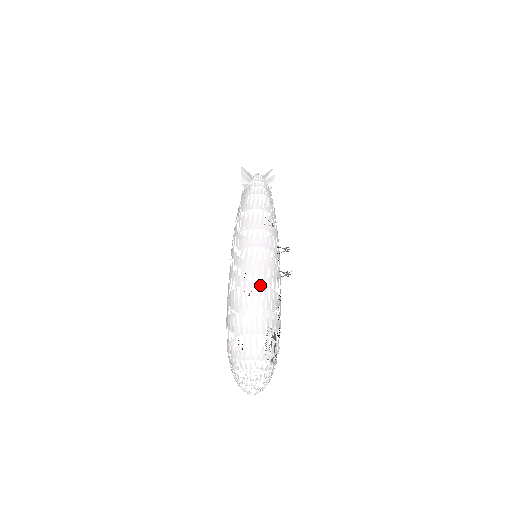
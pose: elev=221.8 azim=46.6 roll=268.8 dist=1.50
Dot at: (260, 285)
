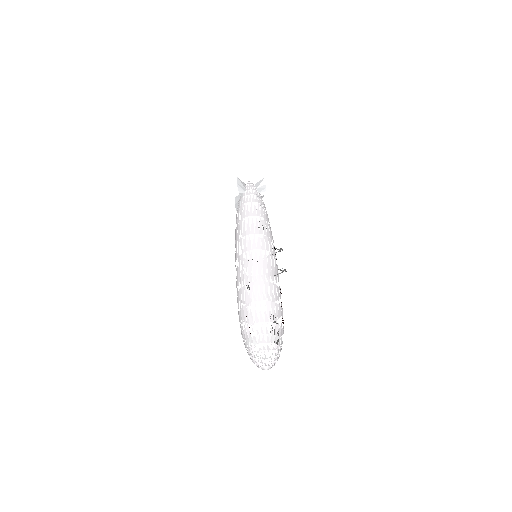
Dot at: (266, 282)
